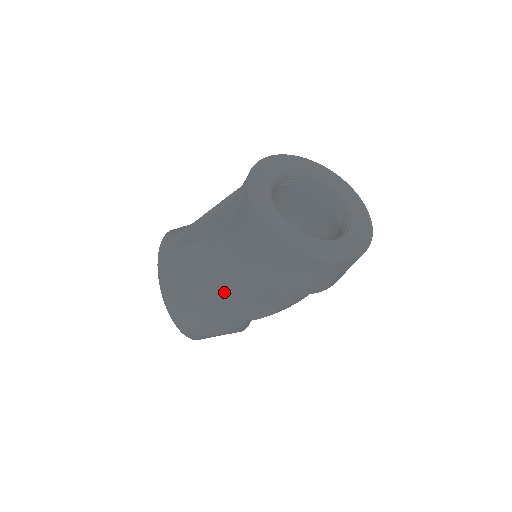
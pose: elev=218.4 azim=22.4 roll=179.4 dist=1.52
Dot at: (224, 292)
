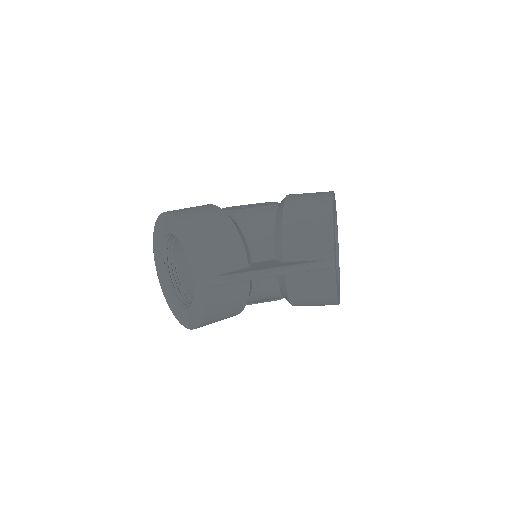
Dot at: occluded
